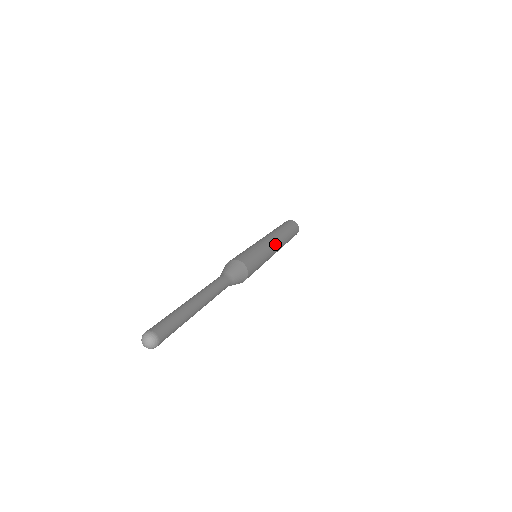
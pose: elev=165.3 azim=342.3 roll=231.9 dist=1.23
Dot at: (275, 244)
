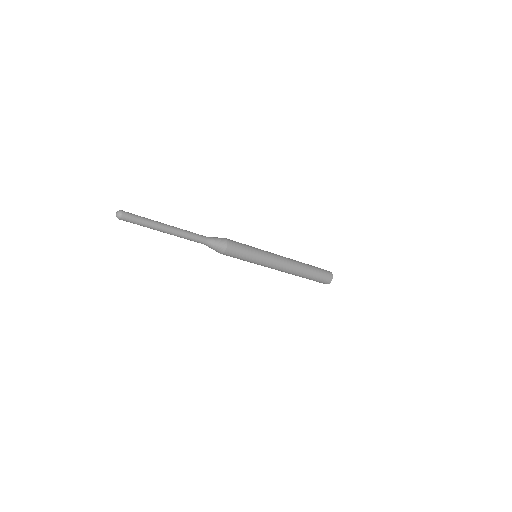
Dot at: (280, 258)
